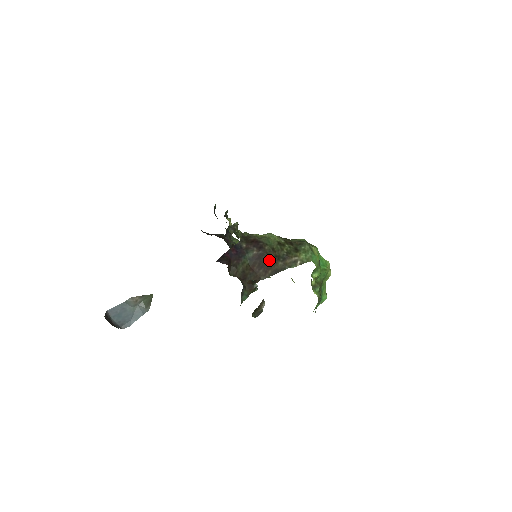
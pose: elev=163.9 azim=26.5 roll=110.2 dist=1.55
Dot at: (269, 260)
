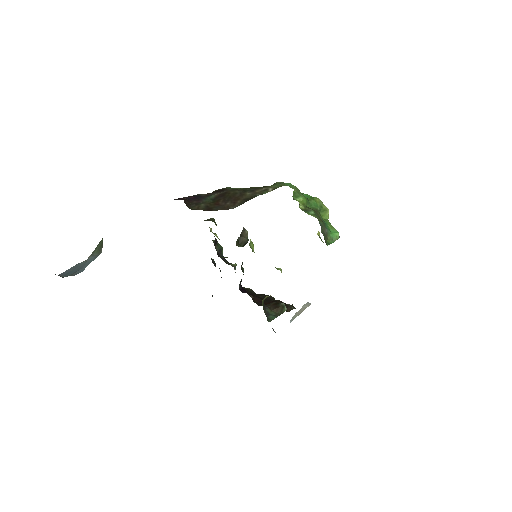
Dot at: (234, 194)
